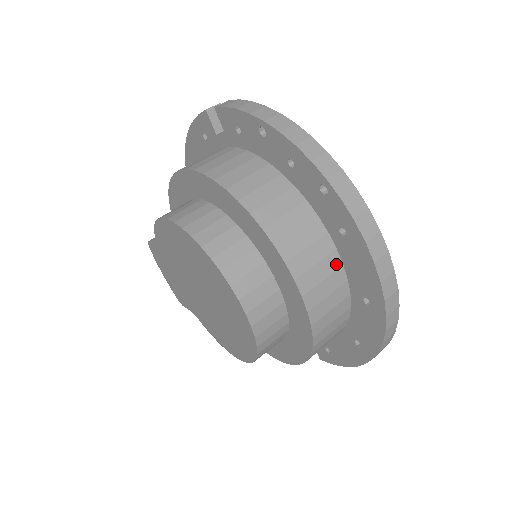
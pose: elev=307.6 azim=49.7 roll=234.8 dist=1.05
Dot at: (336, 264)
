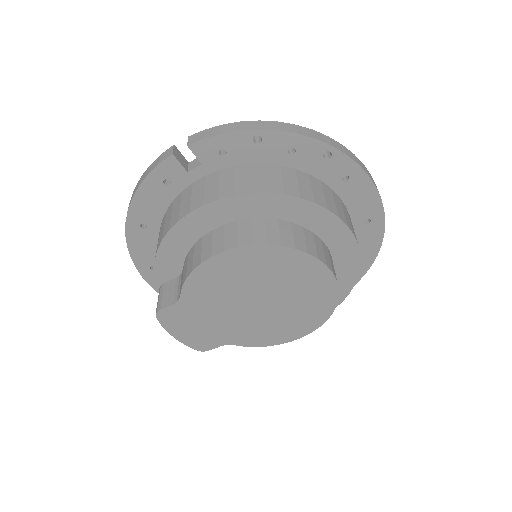
Dot at: (344, 207)
